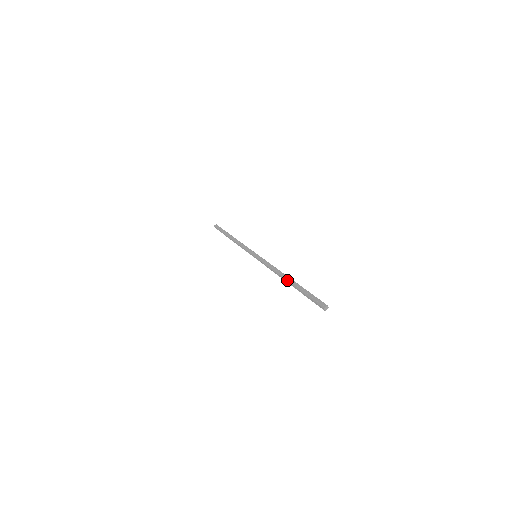
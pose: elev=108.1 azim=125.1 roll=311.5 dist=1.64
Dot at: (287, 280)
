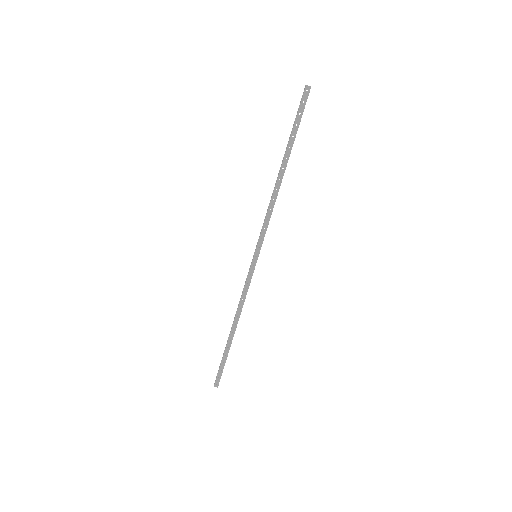
Dot at: (231, 332)
